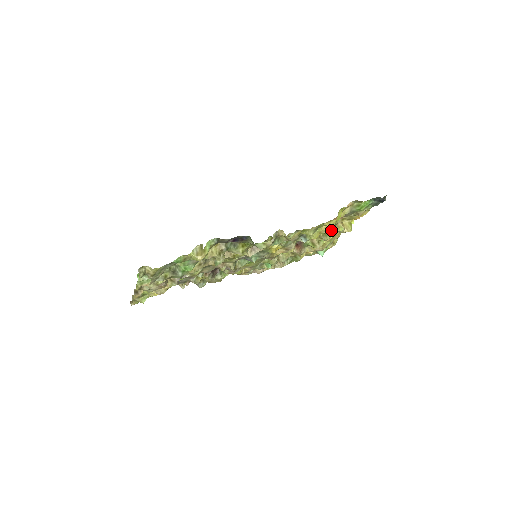
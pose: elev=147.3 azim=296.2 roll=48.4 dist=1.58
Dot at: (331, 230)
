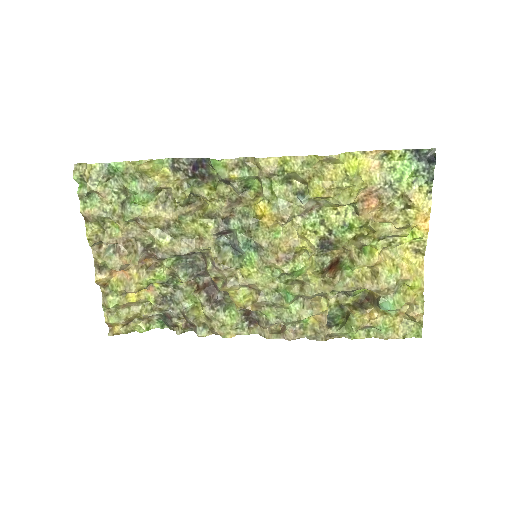
Dot at: (368, 223)
